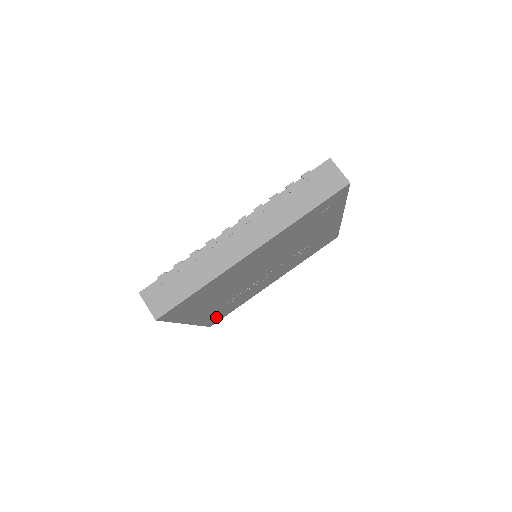
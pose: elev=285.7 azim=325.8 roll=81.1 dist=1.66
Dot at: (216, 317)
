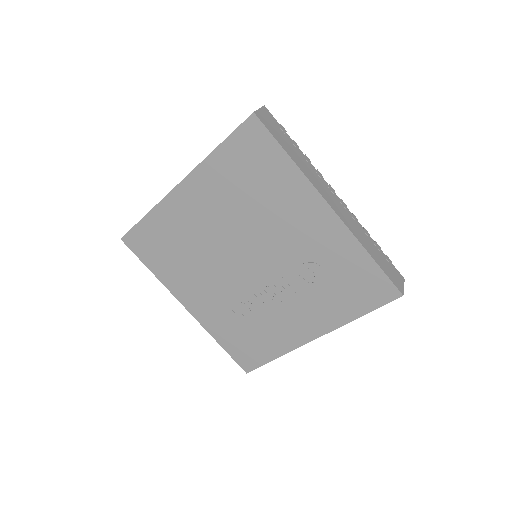
Dot at: (239, 346)
